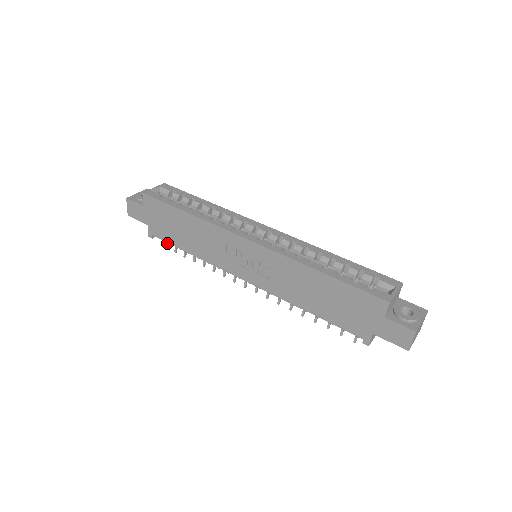
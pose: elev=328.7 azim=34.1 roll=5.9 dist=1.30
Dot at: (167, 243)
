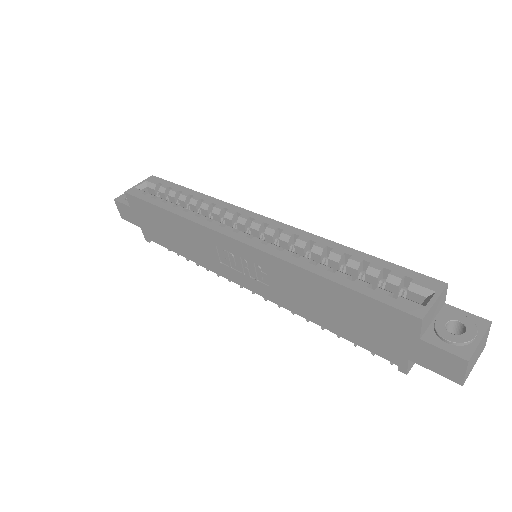
Dot at: occluded
